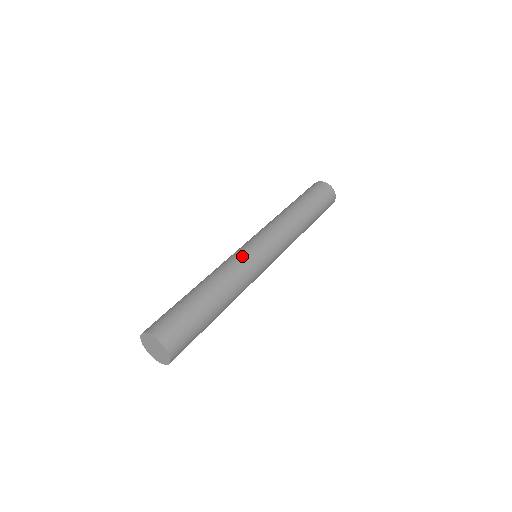
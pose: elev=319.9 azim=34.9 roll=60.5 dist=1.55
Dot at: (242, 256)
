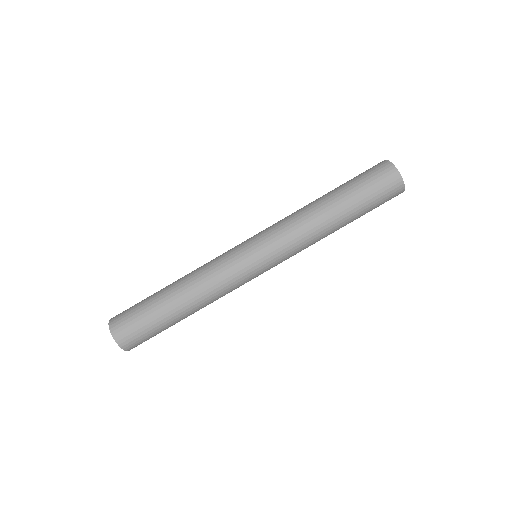
Dot at: (239, 282)
